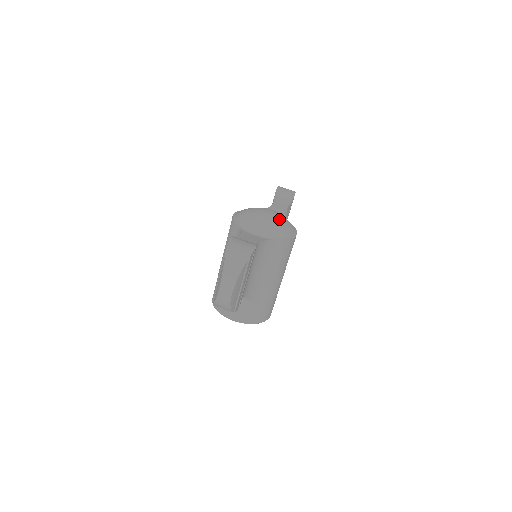
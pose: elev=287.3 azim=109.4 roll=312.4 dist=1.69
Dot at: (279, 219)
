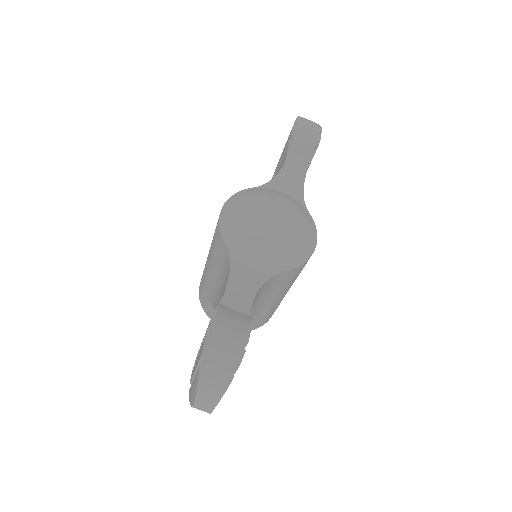
Dot at: (291, 230)
